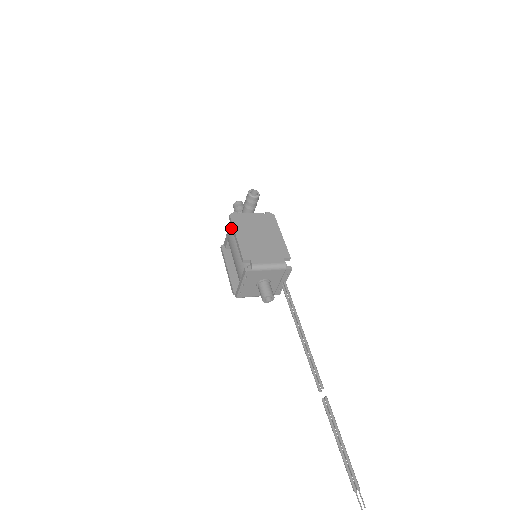
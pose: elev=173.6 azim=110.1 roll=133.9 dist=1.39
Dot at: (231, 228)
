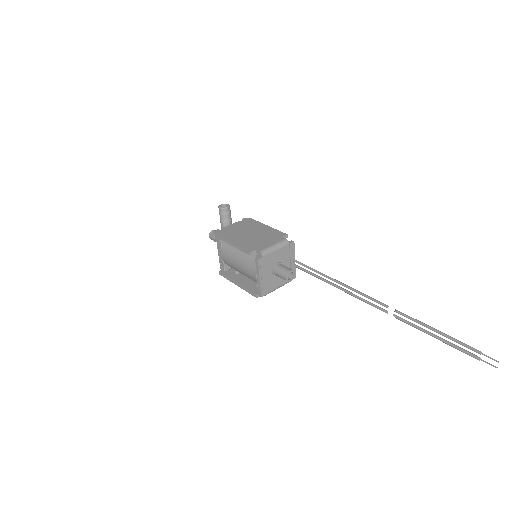
Dot at: (221, 246)
